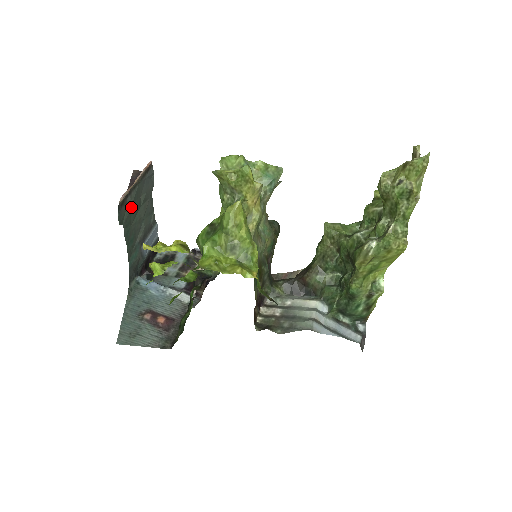
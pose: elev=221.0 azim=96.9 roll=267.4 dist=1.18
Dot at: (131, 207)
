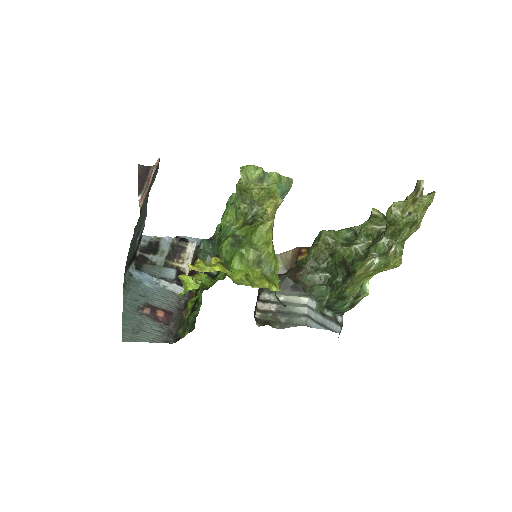
Dot at: (143, 208)
